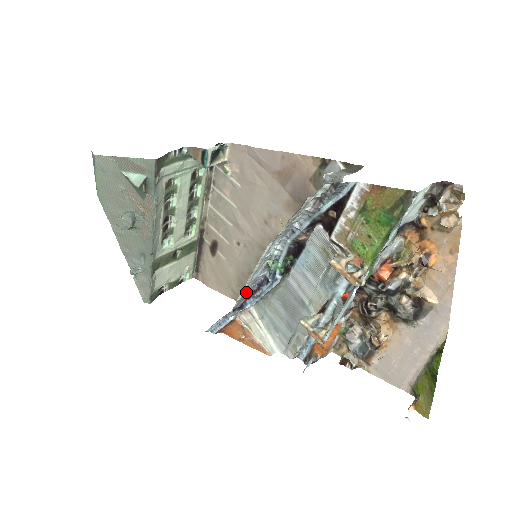
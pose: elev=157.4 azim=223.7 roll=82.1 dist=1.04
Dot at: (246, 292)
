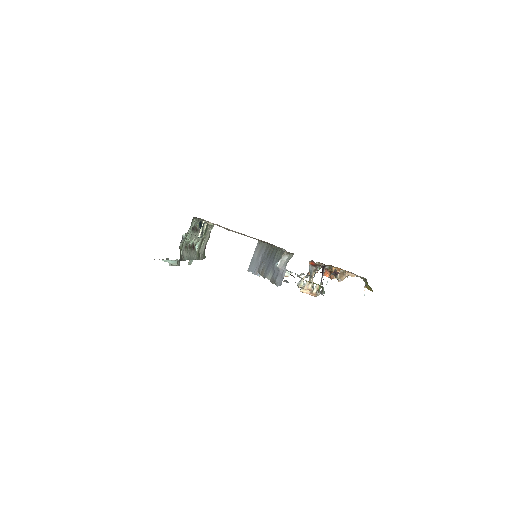
Dot at: (260, 267)
